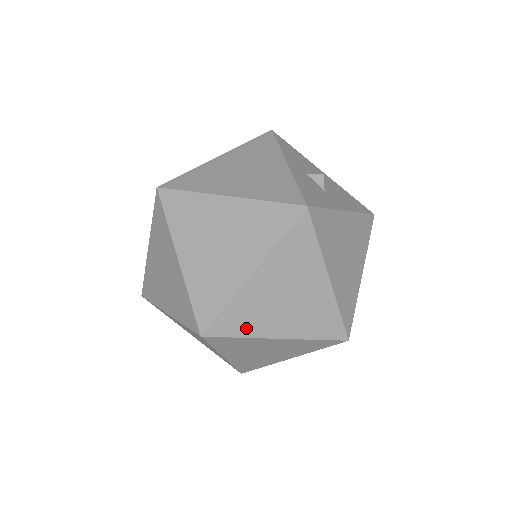
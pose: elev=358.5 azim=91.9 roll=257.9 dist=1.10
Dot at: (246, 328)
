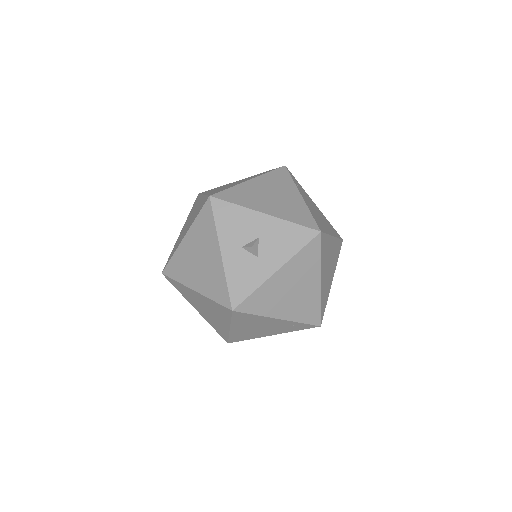
Dot at: (249, 337)
